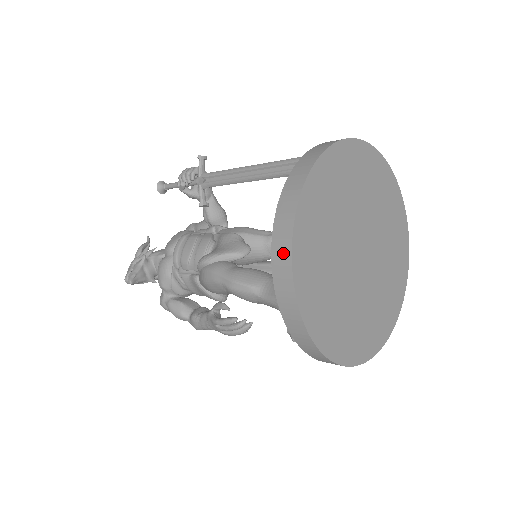
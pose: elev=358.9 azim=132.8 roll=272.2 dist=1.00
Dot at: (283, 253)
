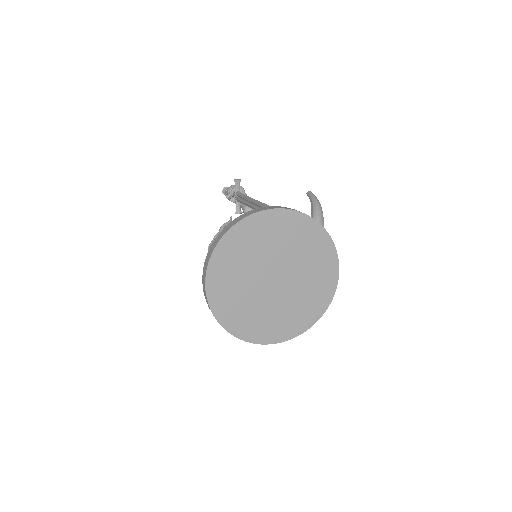
Dot at: (204, 283)
